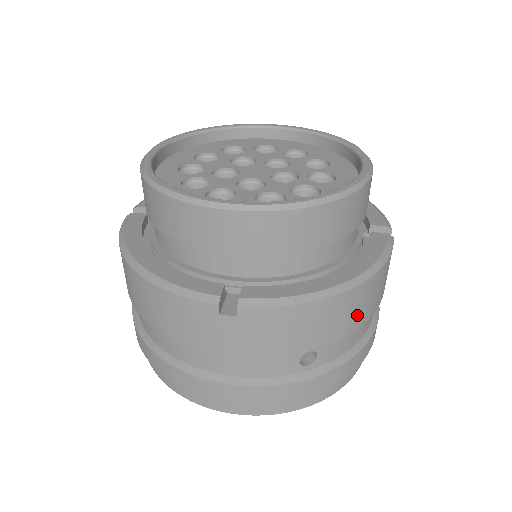
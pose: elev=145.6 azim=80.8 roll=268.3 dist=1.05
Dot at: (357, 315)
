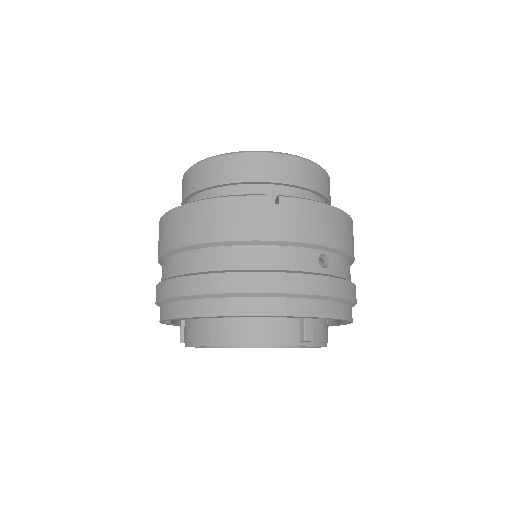
Dot at: (347, 239)
